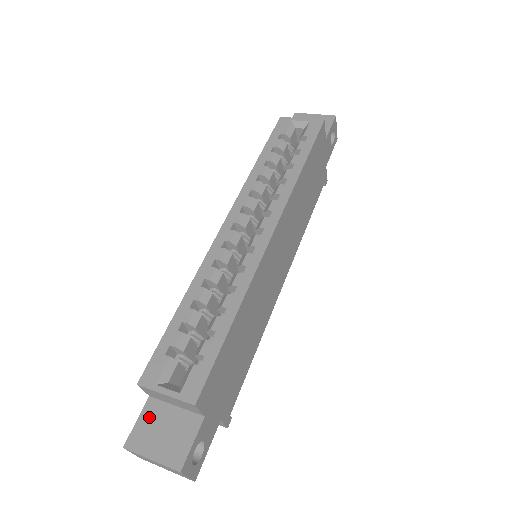
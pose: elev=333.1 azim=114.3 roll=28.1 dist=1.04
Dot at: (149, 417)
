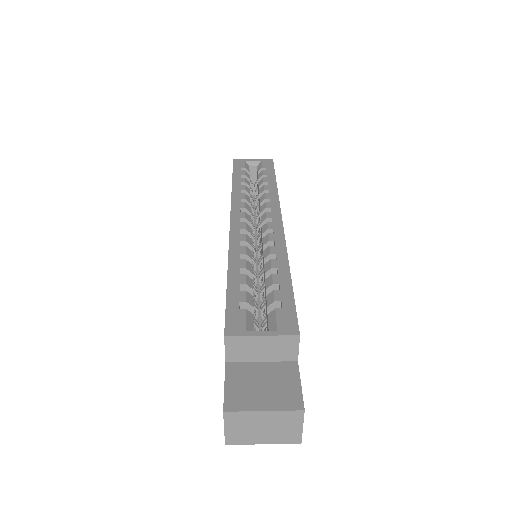
Dot at: (237, 378)
